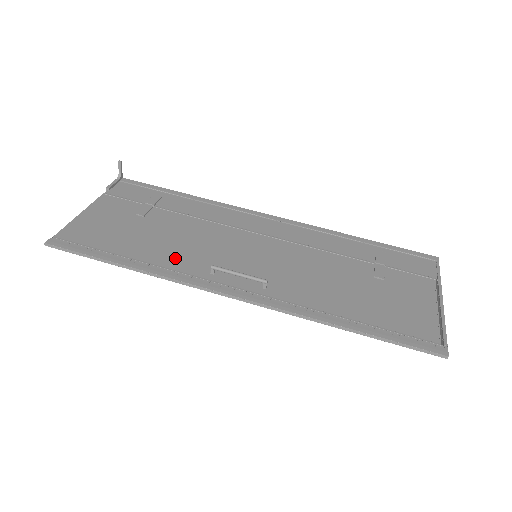
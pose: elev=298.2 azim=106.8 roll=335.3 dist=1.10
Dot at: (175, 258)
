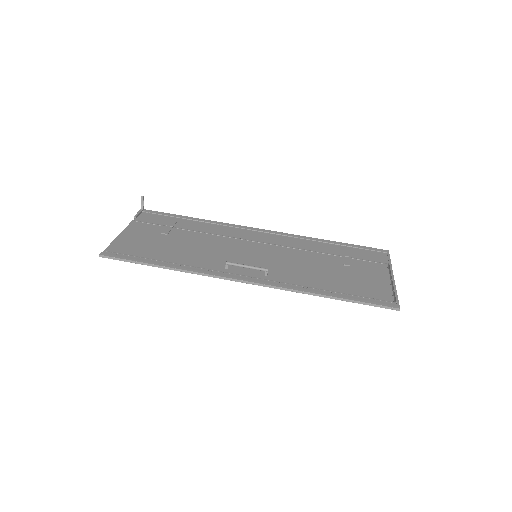
Dot at: (197, 260)
